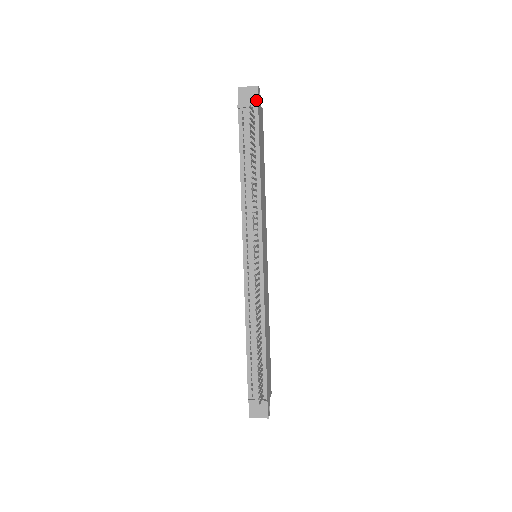
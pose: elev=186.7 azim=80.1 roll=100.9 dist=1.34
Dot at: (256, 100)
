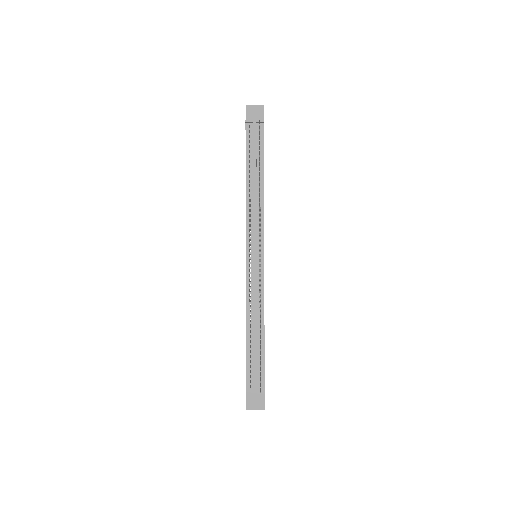
Dot at: (262, 117)
